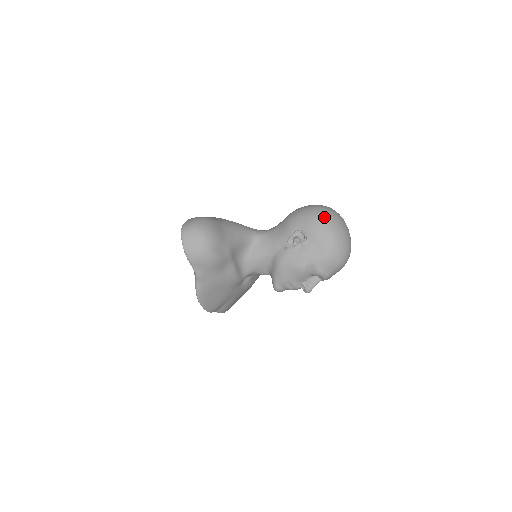
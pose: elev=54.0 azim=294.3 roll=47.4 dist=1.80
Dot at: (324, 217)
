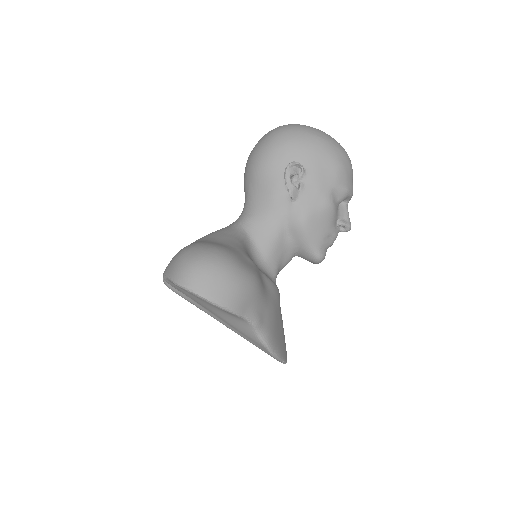
Dot at: (292, 131)
